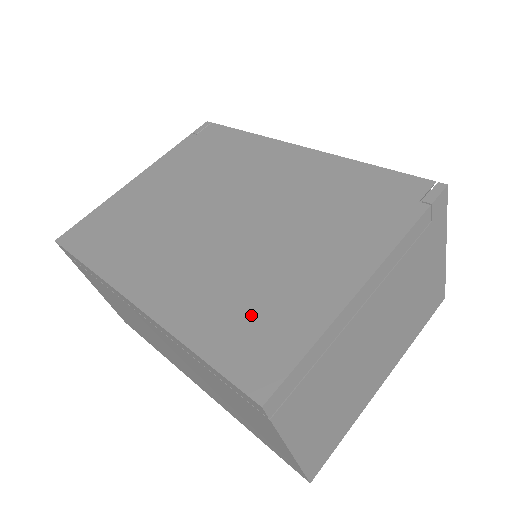
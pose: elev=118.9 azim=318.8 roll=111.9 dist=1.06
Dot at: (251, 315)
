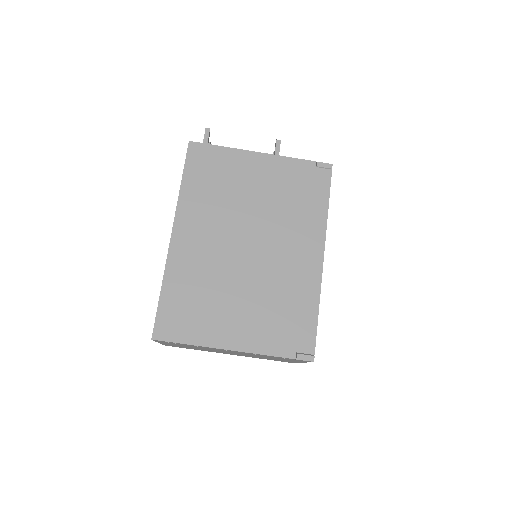
Dot at: (192, 305)
